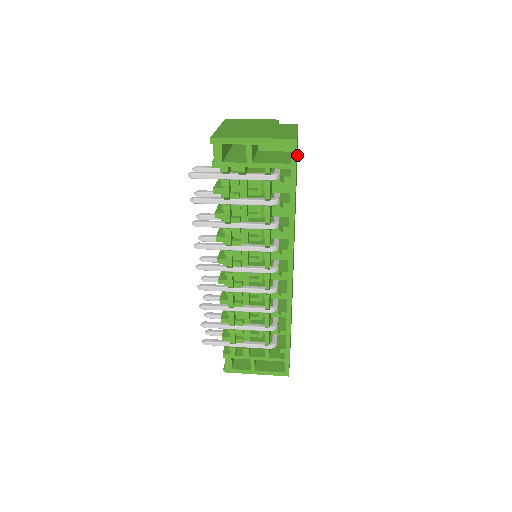
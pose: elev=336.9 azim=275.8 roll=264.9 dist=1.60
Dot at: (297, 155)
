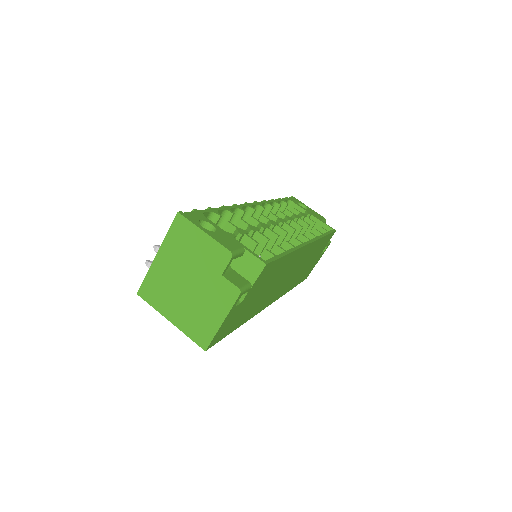
Dot at: (267, 269)
